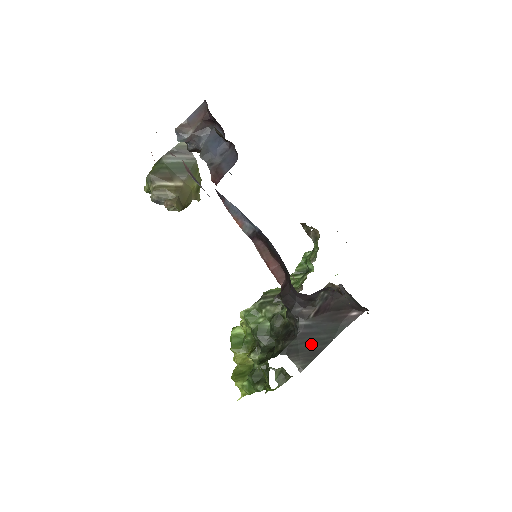
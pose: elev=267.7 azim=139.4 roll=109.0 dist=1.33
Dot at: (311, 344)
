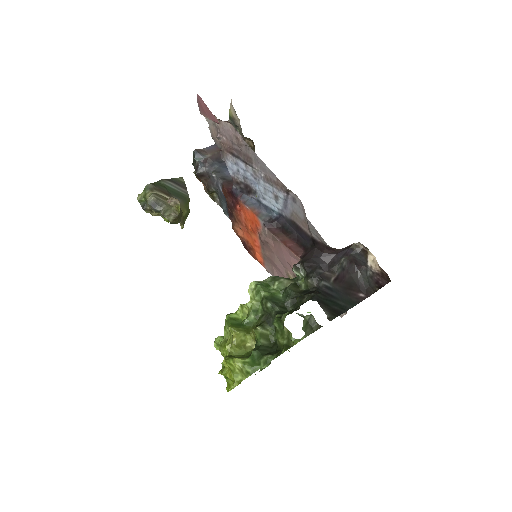
Dot at: (333, 304)
